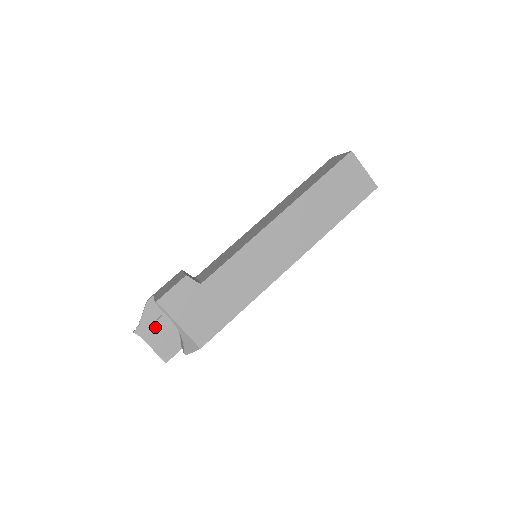
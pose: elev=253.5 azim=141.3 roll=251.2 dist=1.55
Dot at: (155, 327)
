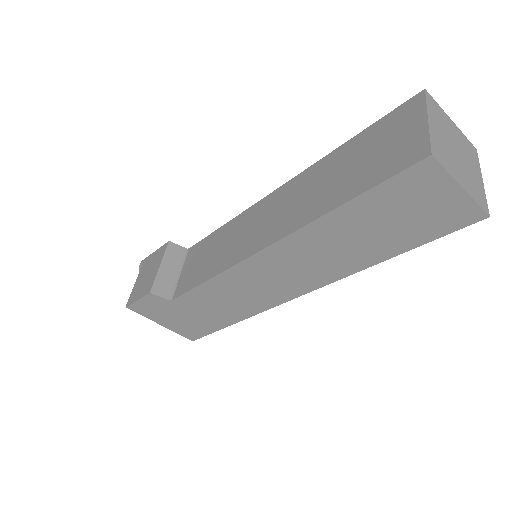
Dot at: occluded
